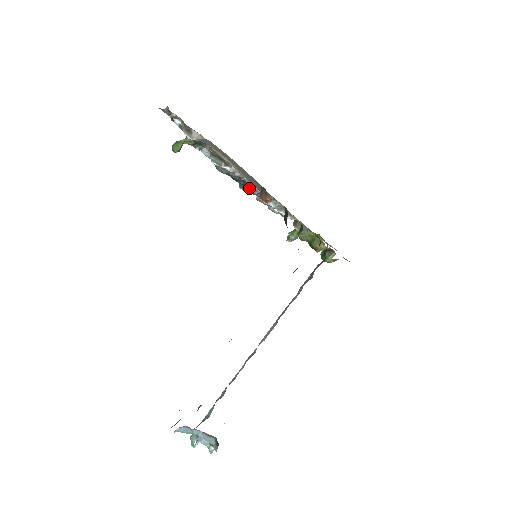
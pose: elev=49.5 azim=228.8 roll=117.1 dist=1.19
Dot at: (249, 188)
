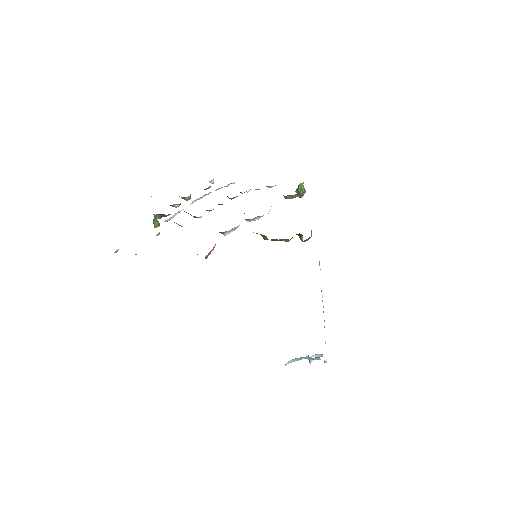
Dot at: (229, 198)
